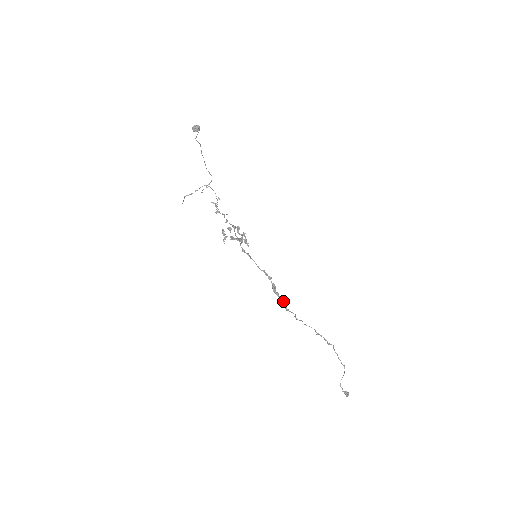
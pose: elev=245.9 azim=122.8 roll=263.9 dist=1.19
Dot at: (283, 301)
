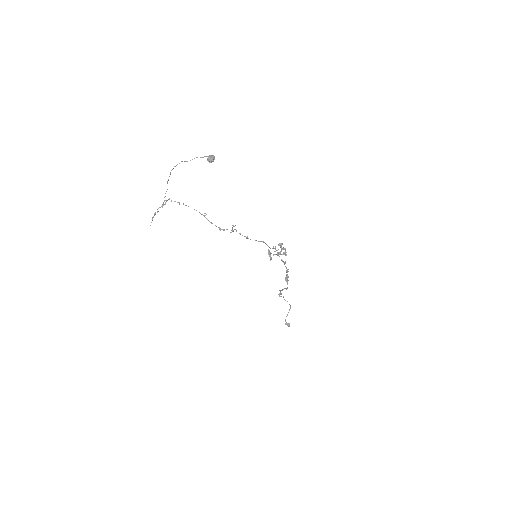
Dot at: occluded
